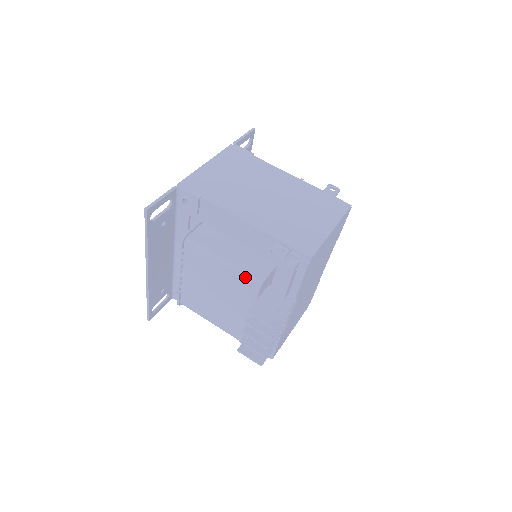
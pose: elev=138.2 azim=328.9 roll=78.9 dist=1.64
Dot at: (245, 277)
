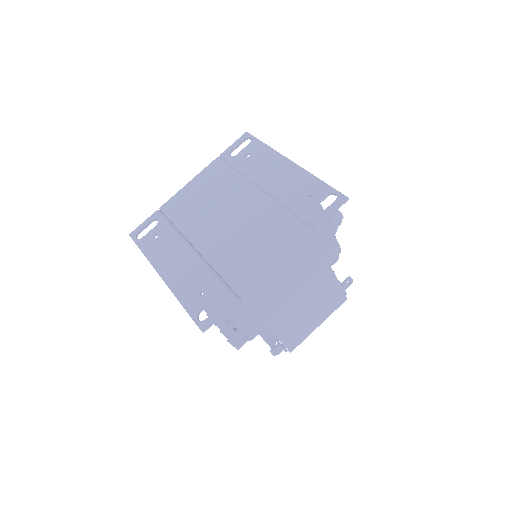
Dot at: occluded
